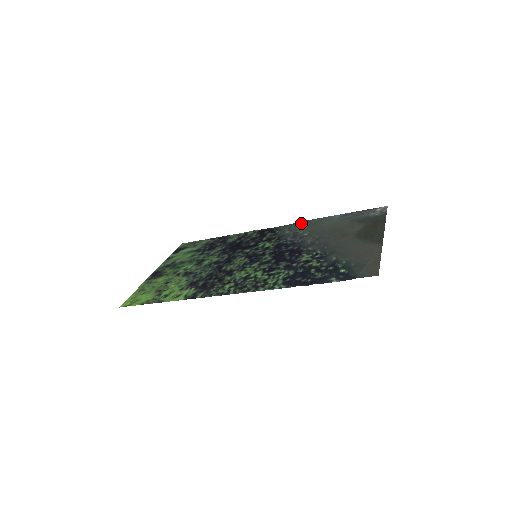
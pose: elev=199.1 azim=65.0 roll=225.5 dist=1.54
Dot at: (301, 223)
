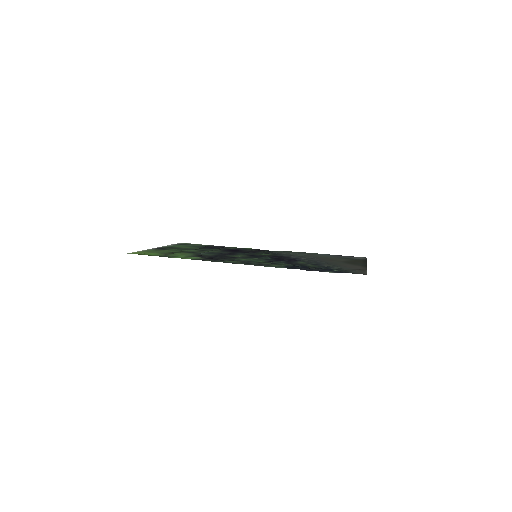
Dot at: (293, 252)
